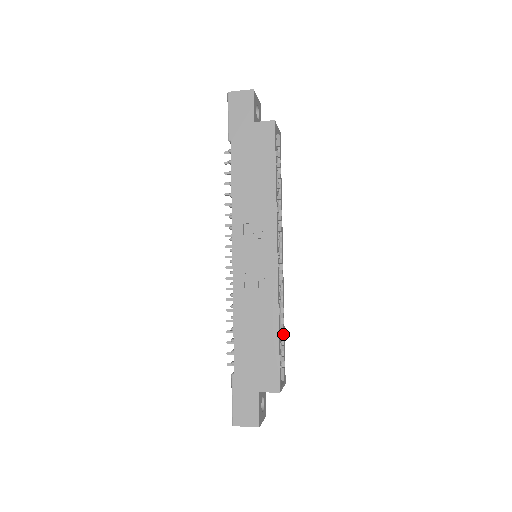
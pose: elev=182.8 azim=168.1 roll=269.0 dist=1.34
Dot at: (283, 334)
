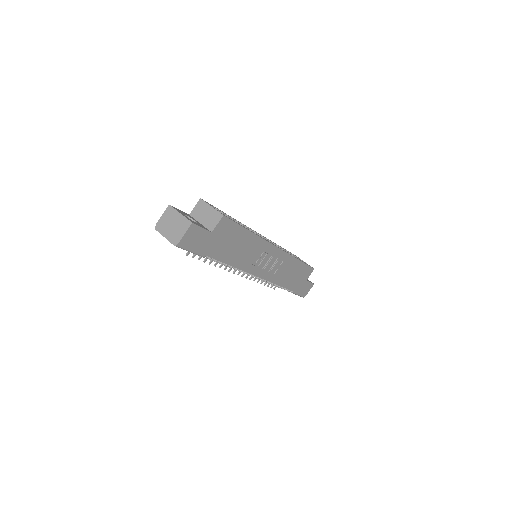
Dot at: occluded
